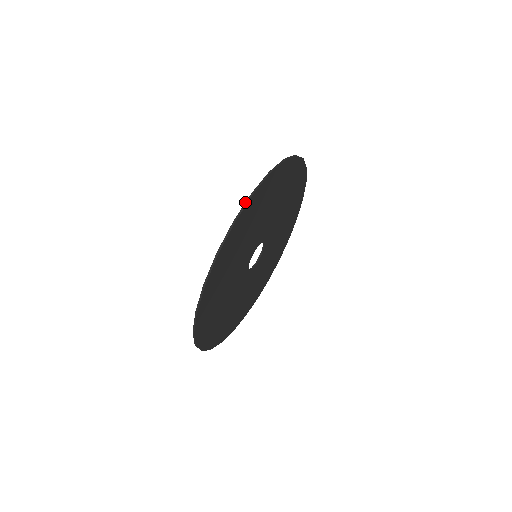
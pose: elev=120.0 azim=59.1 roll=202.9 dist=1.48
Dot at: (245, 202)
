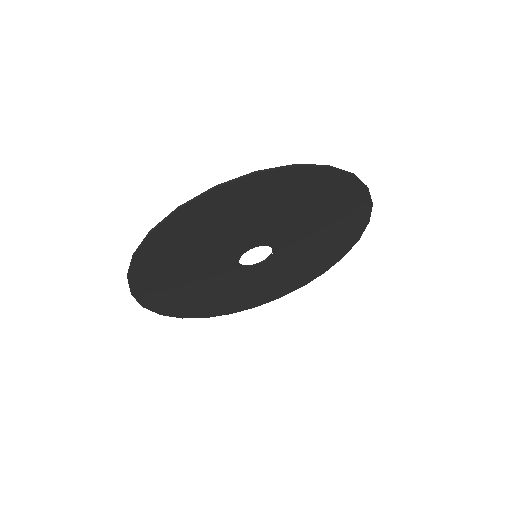
Dot at: (282, 166)
